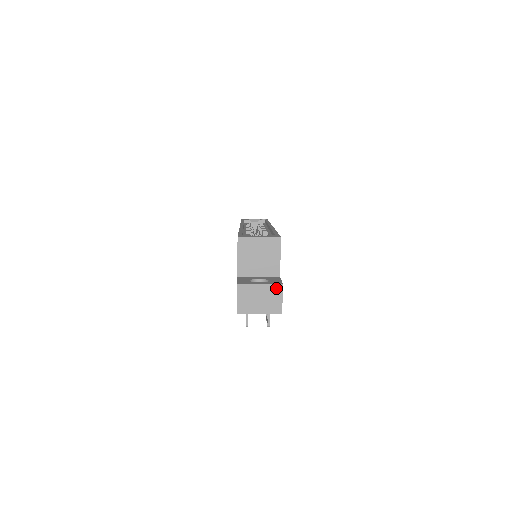
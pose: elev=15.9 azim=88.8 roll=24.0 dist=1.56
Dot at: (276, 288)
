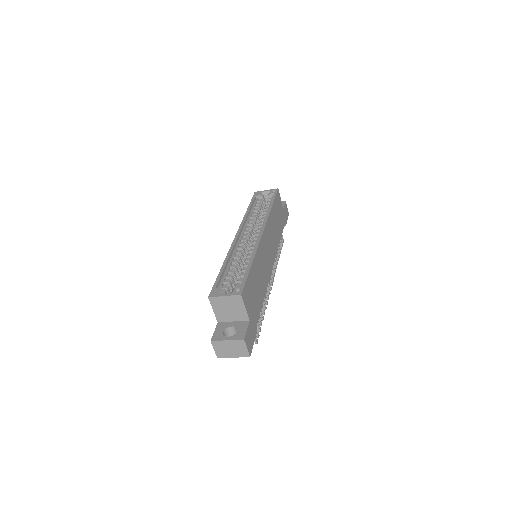
Dot at: (240, 342)
